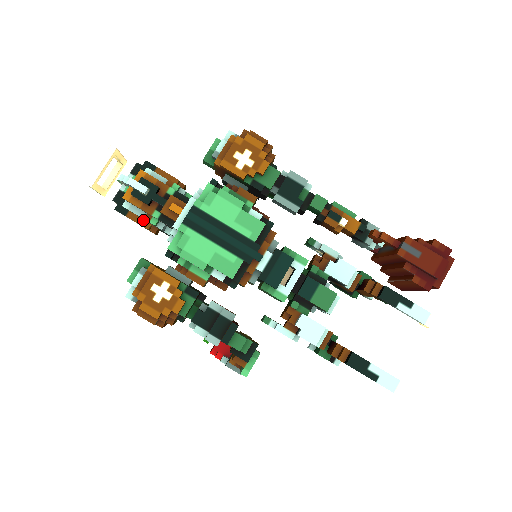
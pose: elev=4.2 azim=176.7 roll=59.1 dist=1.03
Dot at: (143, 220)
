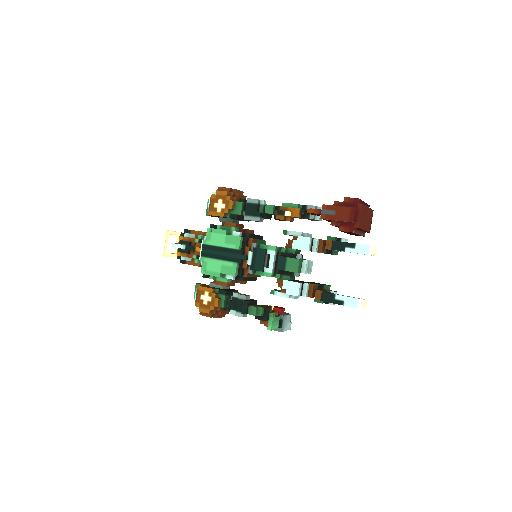
Dot at: (194, 262)
